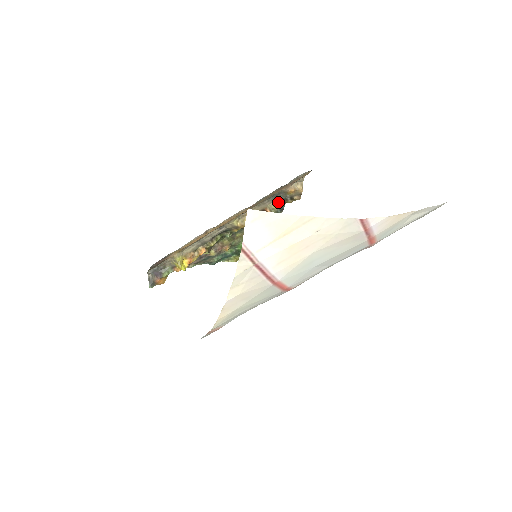
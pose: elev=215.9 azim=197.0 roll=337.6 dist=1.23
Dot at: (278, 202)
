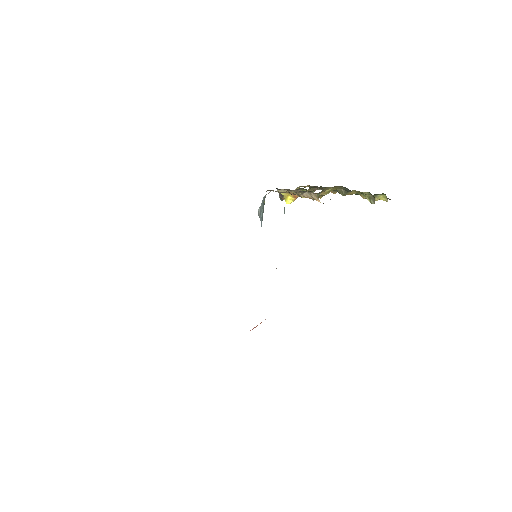
Dot at: occluded
